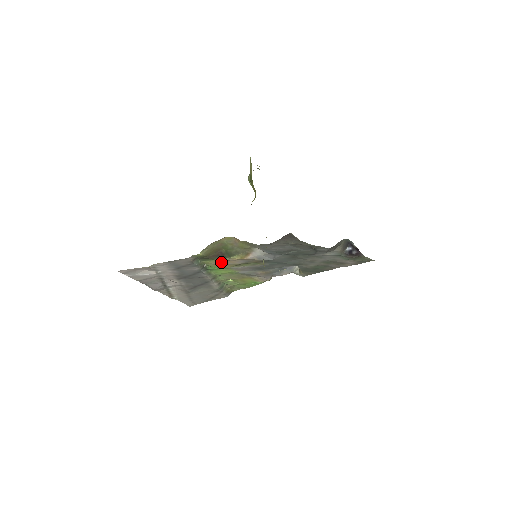
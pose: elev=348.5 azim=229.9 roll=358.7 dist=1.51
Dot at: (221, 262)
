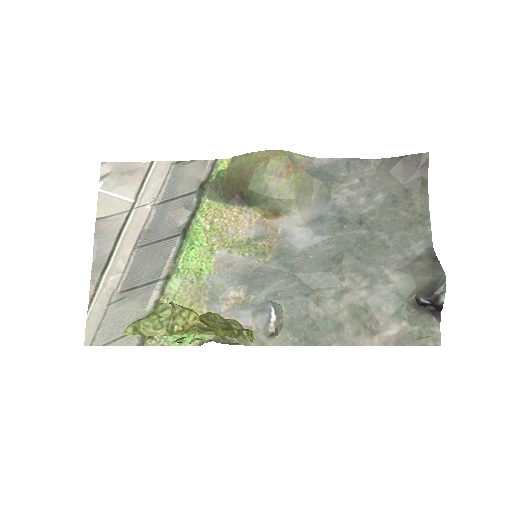
Dot at: (225, 218)
